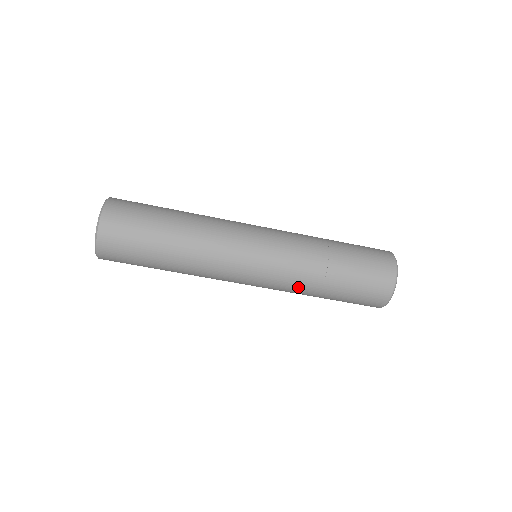
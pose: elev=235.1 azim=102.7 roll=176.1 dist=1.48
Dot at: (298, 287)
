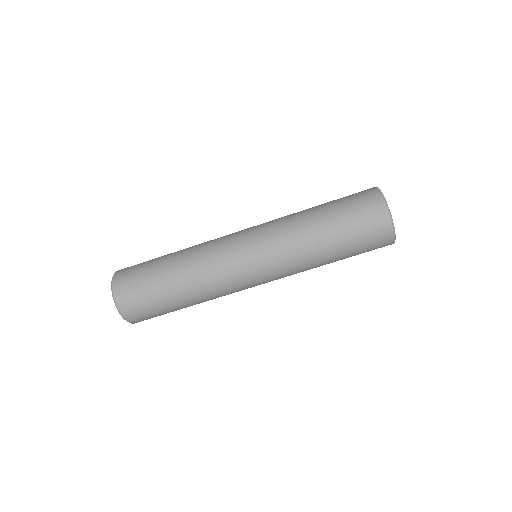
Dot at: (301, 262)
